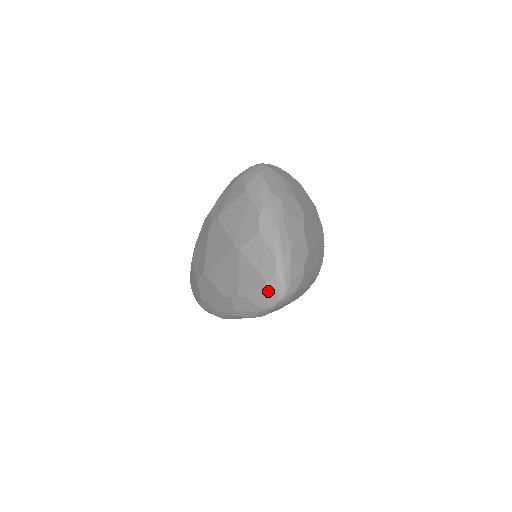
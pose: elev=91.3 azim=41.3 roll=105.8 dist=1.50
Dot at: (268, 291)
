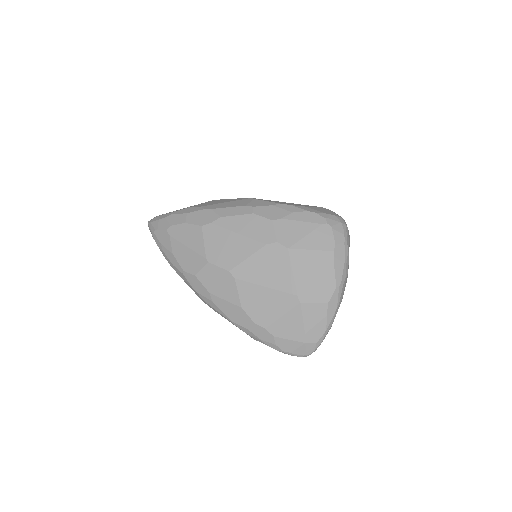
Dot at: (300, 348)
